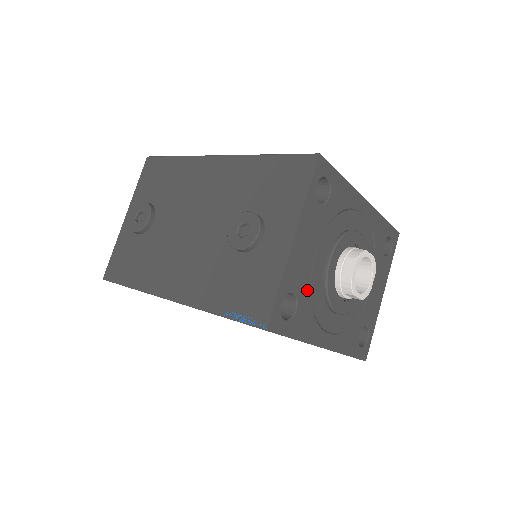
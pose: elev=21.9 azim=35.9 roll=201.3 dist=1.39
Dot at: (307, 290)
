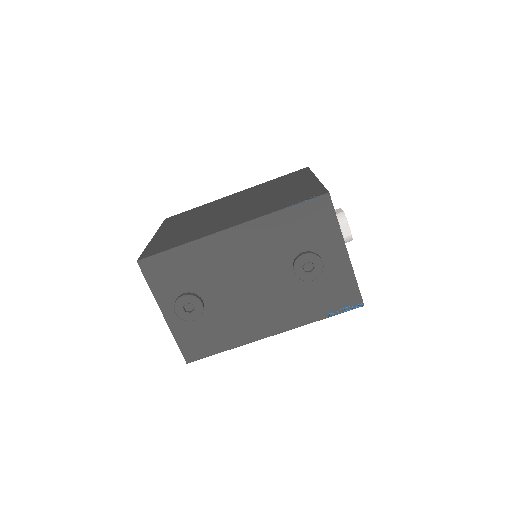
Dot at: occluded
